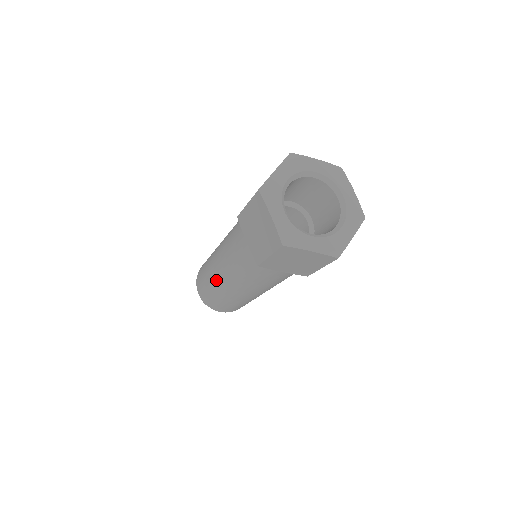
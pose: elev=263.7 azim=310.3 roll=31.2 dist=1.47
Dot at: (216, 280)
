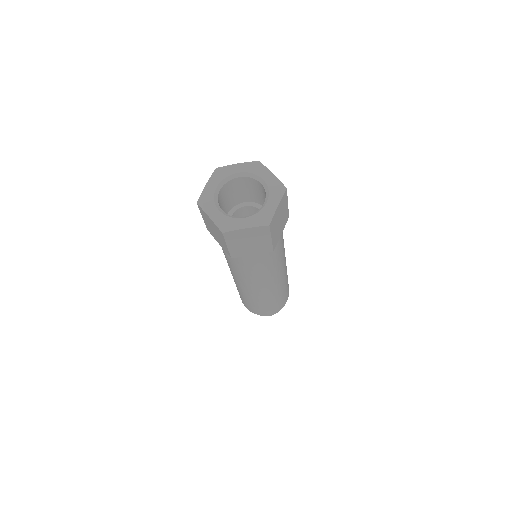
Dot at: occluded
